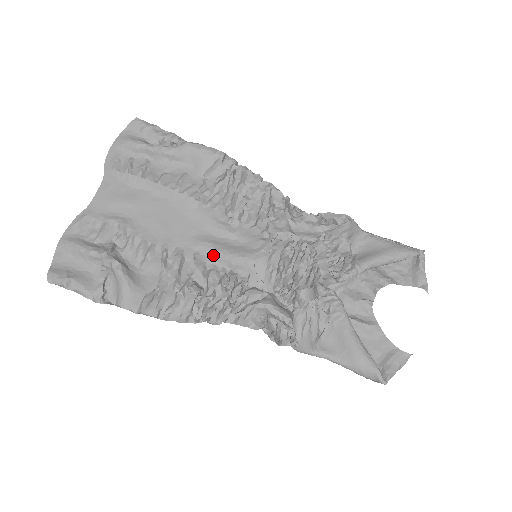
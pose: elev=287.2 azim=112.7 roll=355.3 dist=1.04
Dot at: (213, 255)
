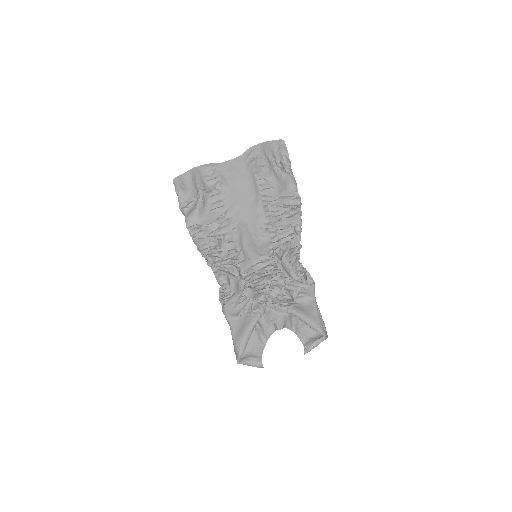
Dot at: (241, 236)
